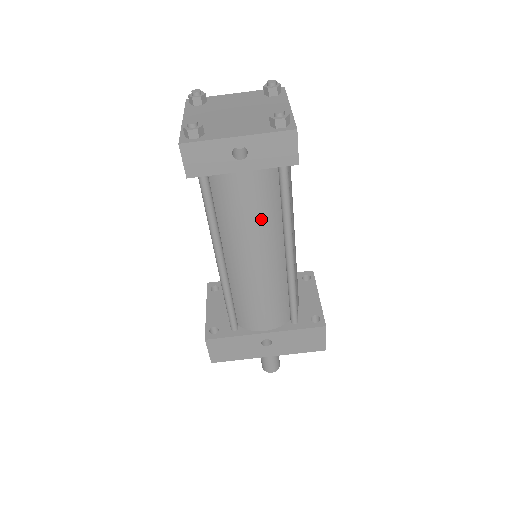
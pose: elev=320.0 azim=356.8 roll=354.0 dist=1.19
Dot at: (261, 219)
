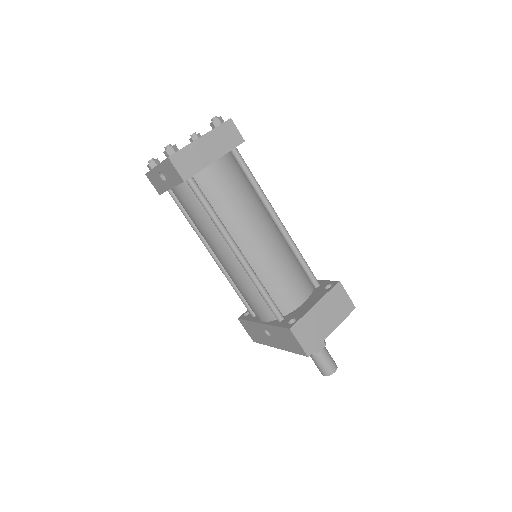
Dot at: (202, 223)
